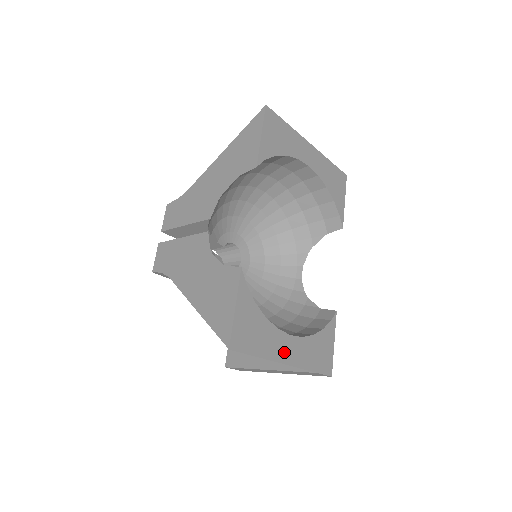
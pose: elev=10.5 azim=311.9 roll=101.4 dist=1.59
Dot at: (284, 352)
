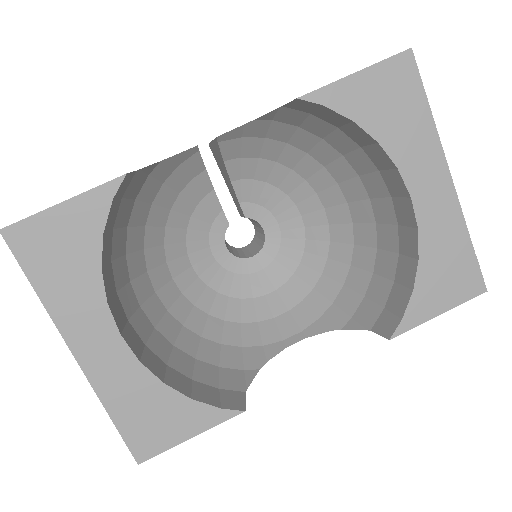
Dot at: (87, 338)
